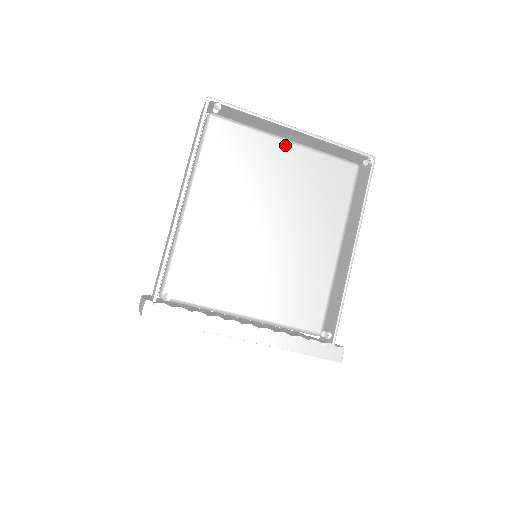
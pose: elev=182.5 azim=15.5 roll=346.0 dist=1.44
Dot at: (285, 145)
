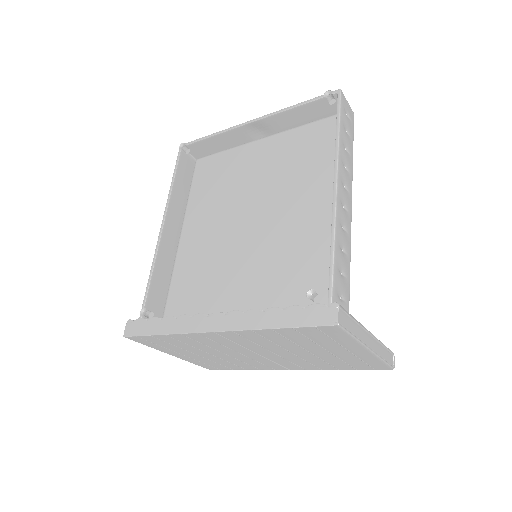
Dot at: (259, 143)
